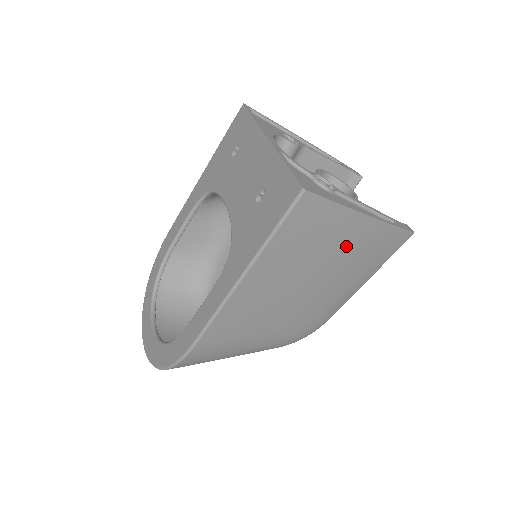
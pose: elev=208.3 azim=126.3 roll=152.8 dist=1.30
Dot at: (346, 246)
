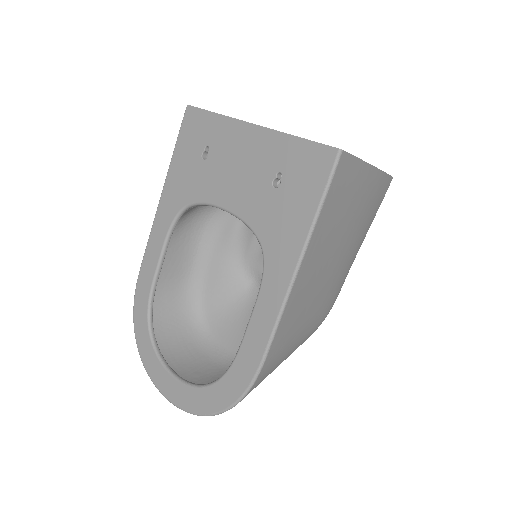
Dot at: (361, 204)
